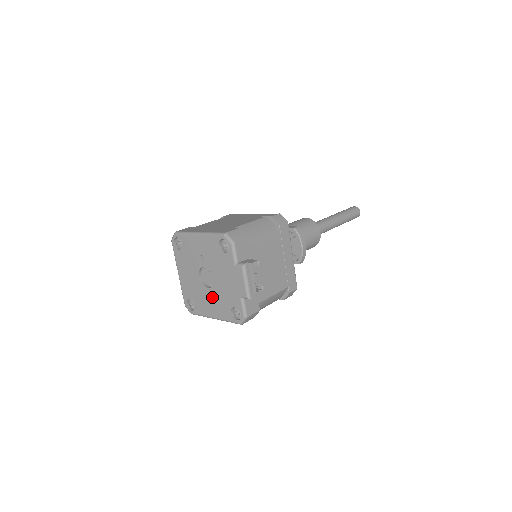
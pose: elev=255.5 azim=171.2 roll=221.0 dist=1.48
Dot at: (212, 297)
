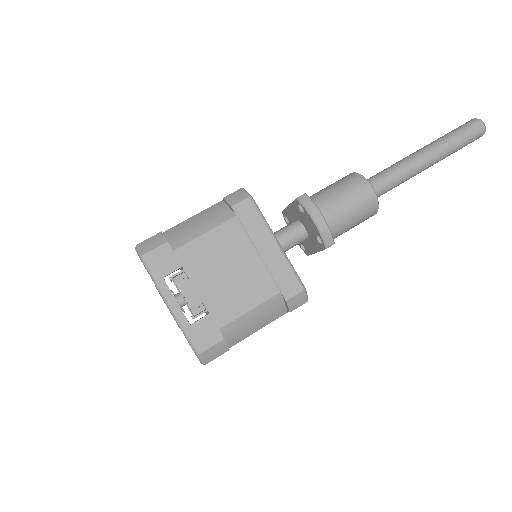
Dot at: occluded
